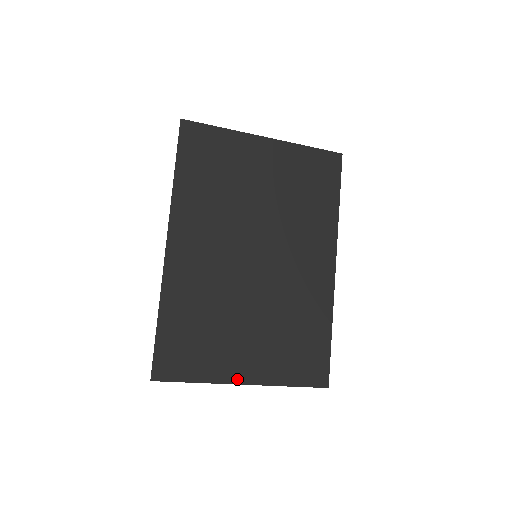
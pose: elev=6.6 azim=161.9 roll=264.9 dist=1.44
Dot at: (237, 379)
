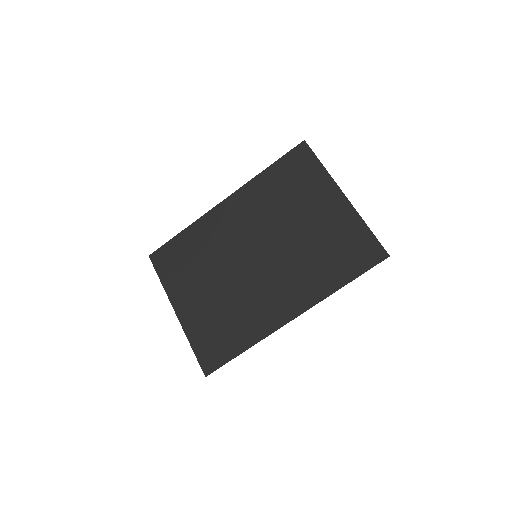
Dot at: (176, 305)
